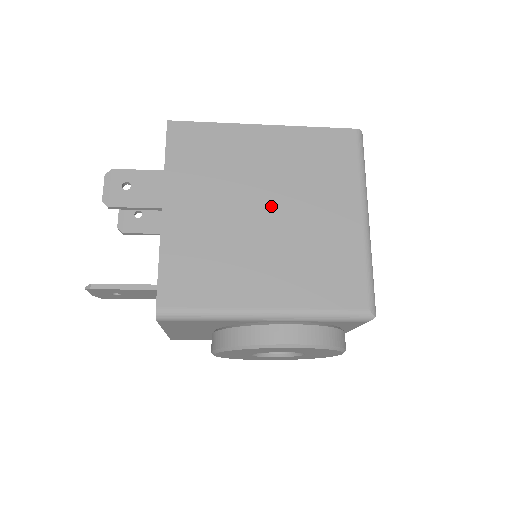
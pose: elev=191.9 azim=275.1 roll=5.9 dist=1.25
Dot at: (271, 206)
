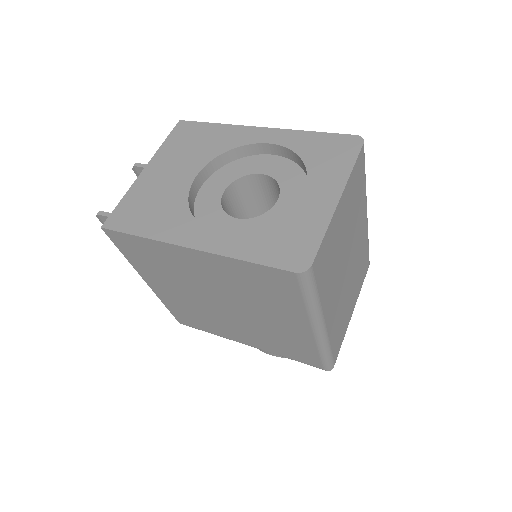
Dot at: (226, 304)
